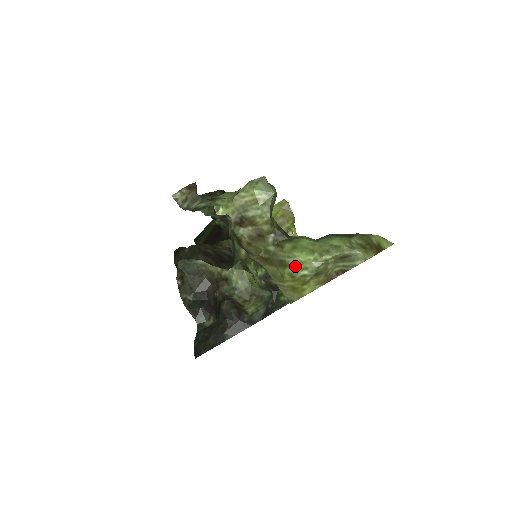
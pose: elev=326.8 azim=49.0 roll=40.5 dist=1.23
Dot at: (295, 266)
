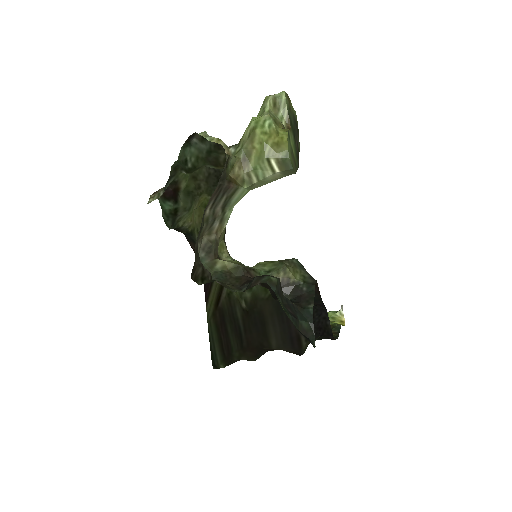
Dot at: (258, 125)
